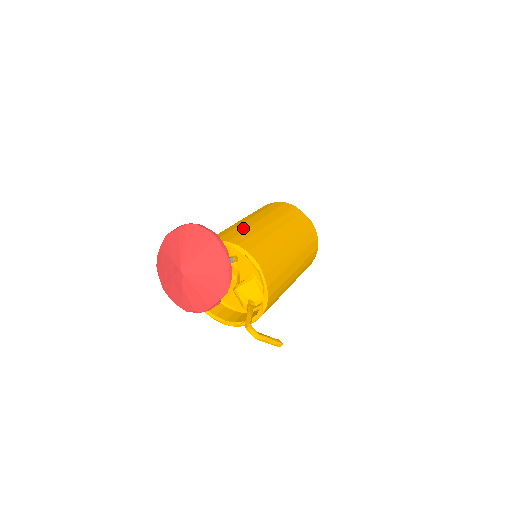
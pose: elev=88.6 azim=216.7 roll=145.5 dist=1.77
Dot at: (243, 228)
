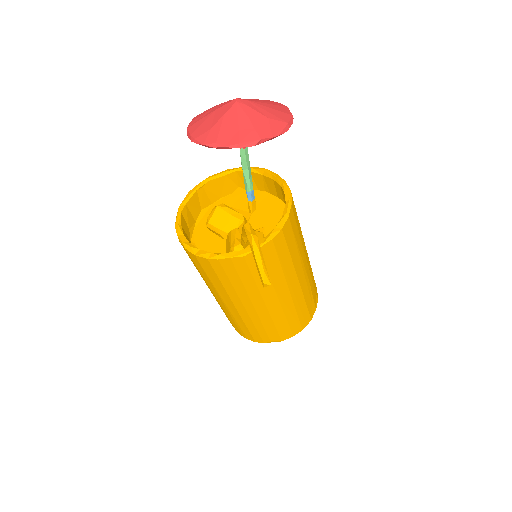
Dot at: occluded
